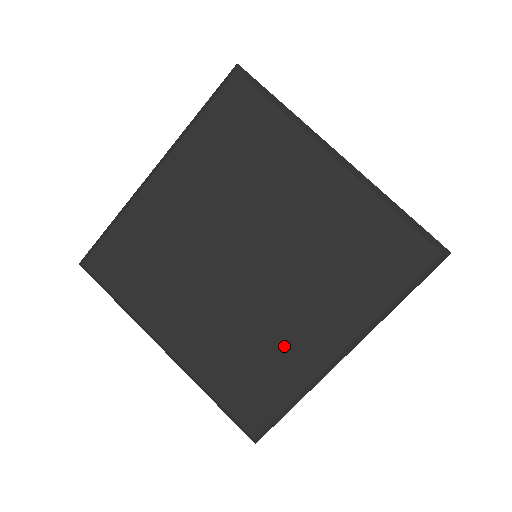
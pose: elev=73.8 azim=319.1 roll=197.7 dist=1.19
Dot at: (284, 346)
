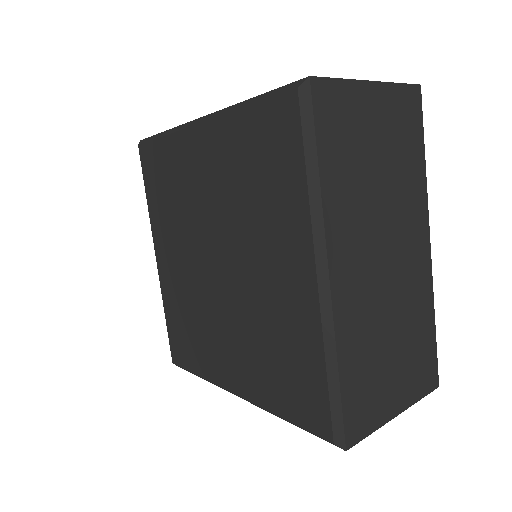
Dot at: (282, 317)
